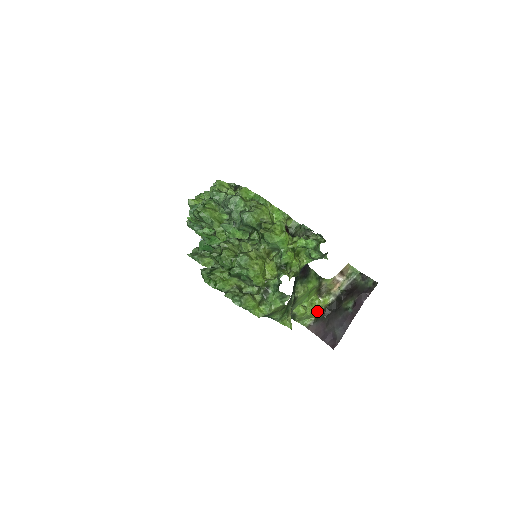
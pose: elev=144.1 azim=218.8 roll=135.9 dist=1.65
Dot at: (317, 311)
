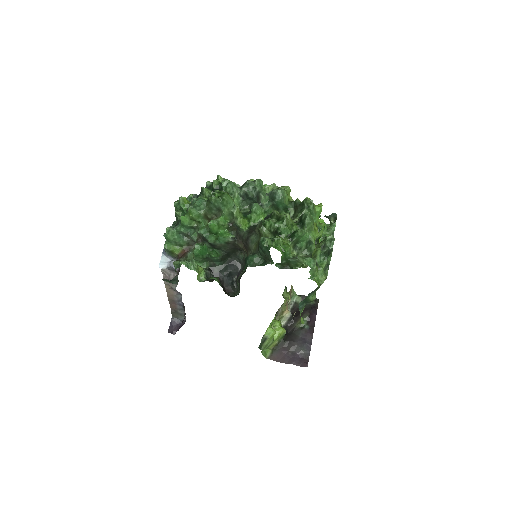
Dot at: (281, 333)
